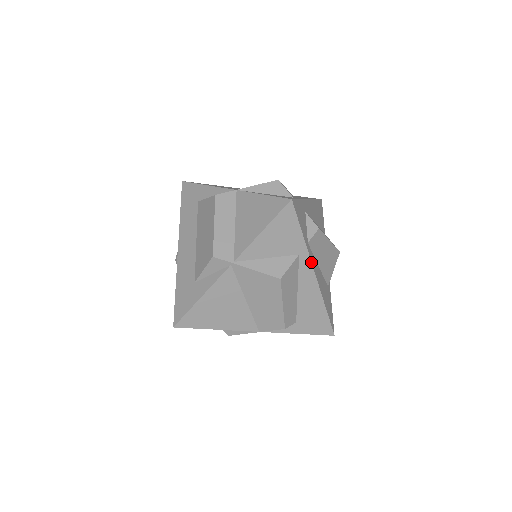
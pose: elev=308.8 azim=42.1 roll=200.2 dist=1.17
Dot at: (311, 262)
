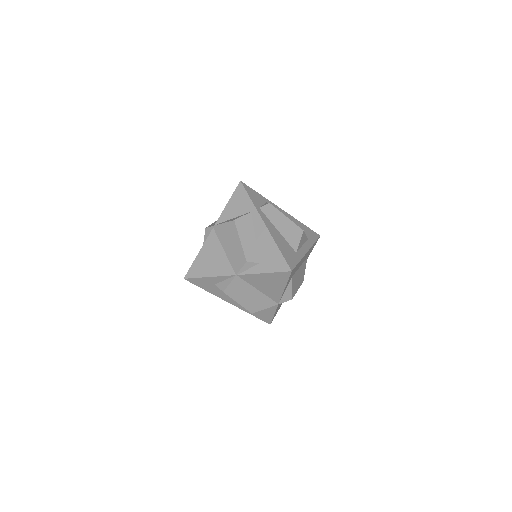
Dot at: (260, 215)
